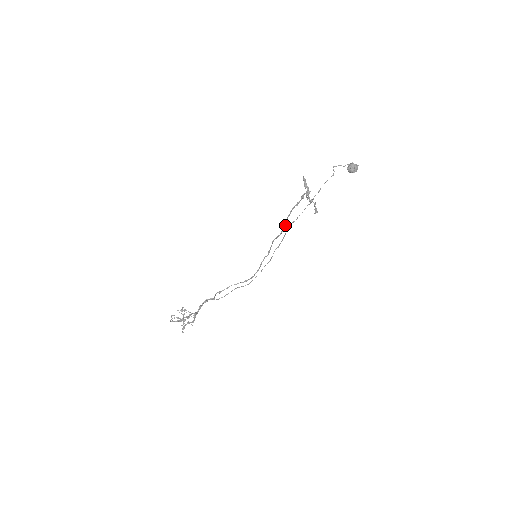
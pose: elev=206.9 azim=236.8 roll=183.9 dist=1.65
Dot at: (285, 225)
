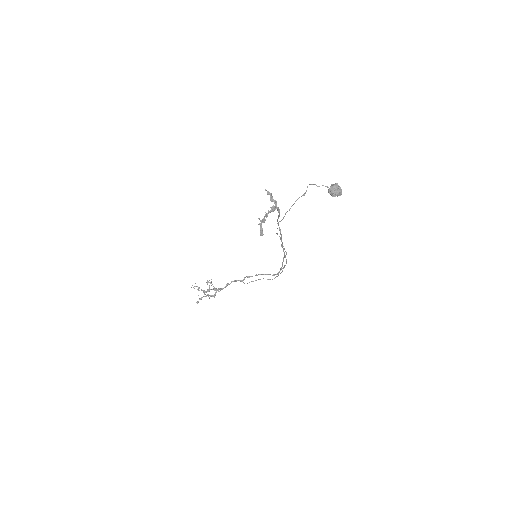
Dot at: (280, 233)
